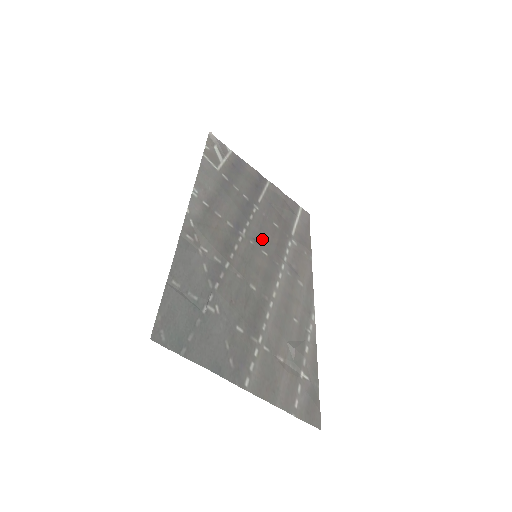
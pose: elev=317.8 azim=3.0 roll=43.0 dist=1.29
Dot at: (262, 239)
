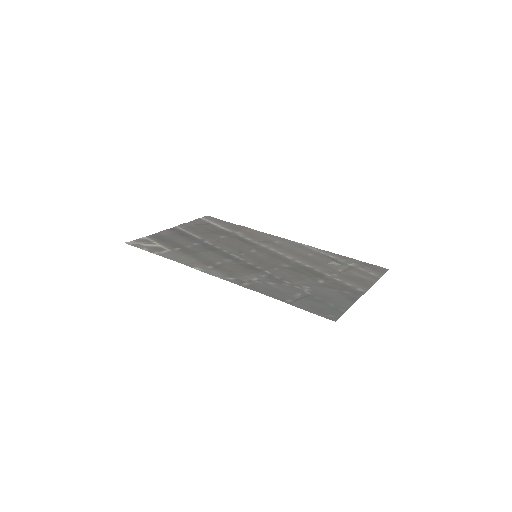
Dot at: (239, 248)
